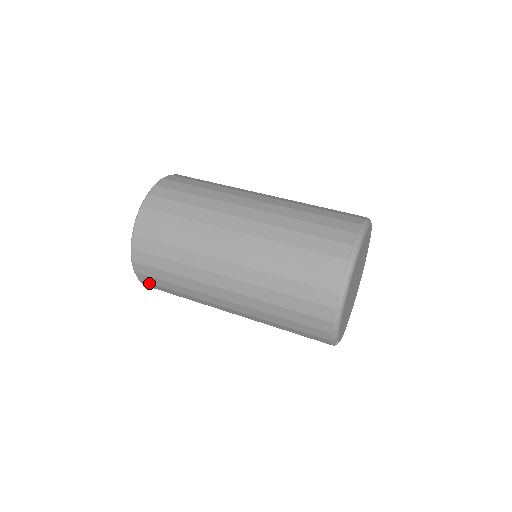
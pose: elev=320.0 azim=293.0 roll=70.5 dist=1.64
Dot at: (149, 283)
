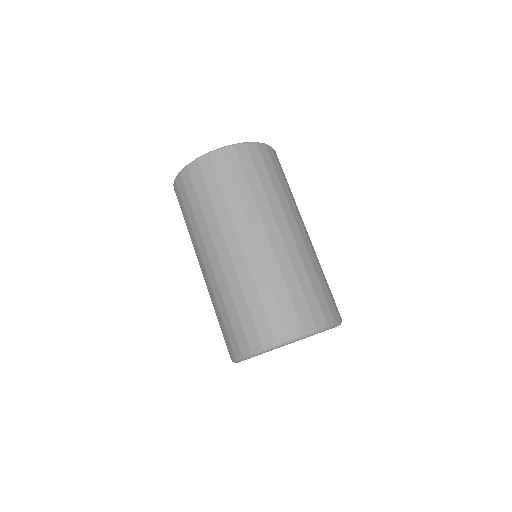
Dot at: occluded
